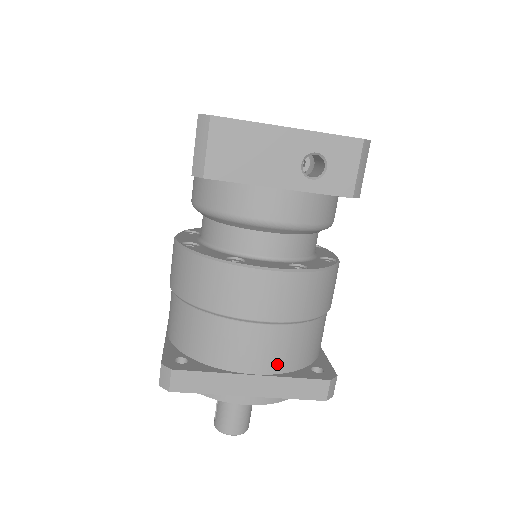
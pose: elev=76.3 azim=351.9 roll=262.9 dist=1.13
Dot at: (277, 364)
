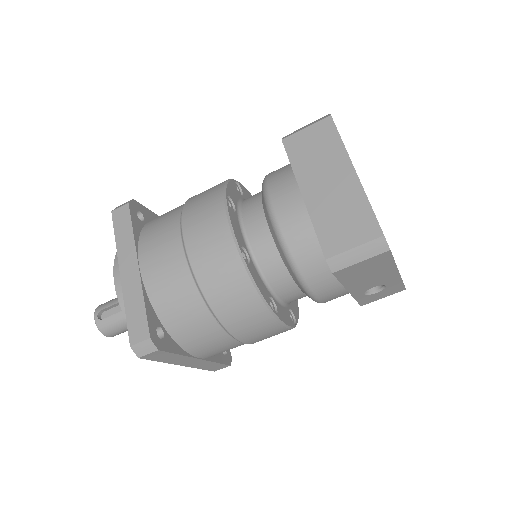
Dot at: occluded
